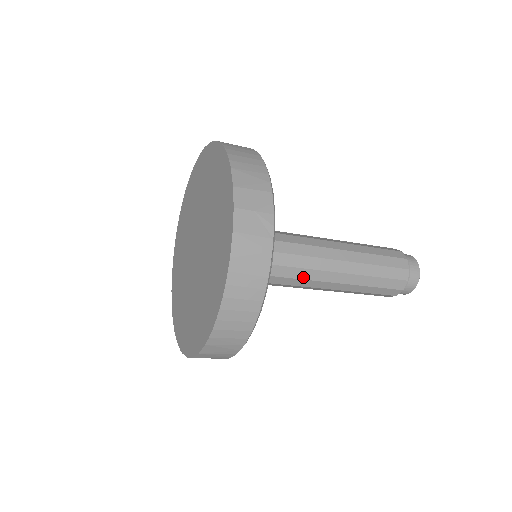
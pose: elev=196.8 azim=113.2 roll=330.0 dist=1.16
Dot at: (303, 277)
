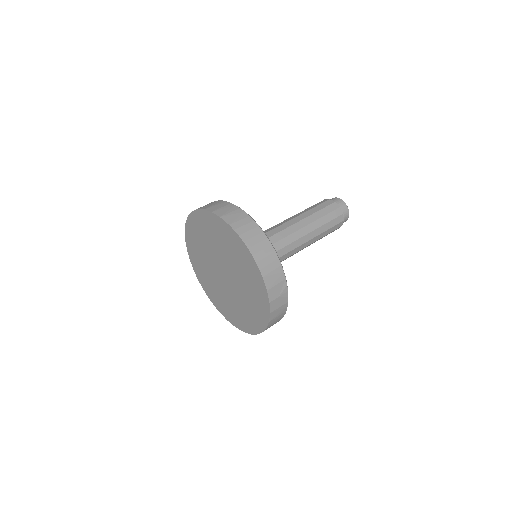
Dot at: (285, 259)
